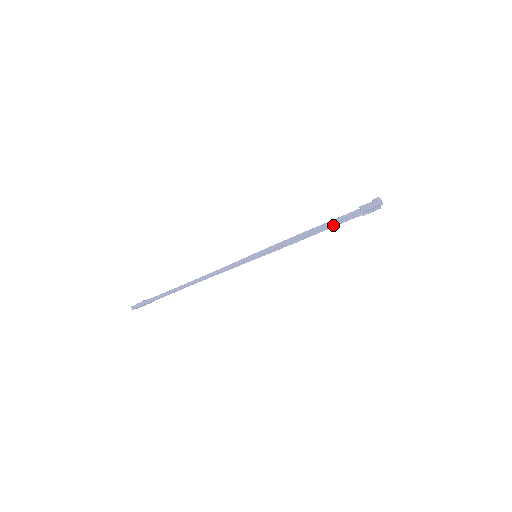
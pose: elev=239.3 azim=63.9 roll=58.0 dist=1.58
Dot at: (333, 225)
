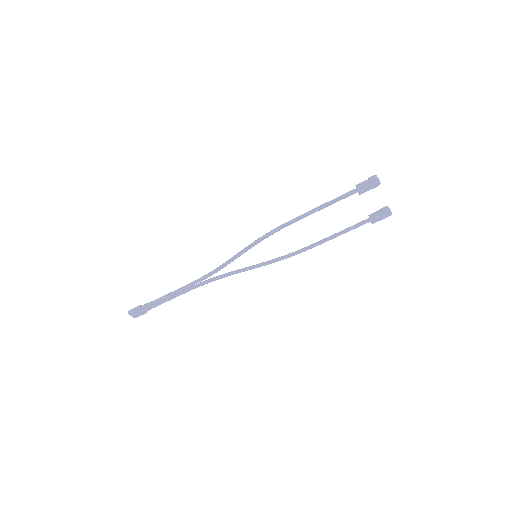
Dot at: (340, 232)
